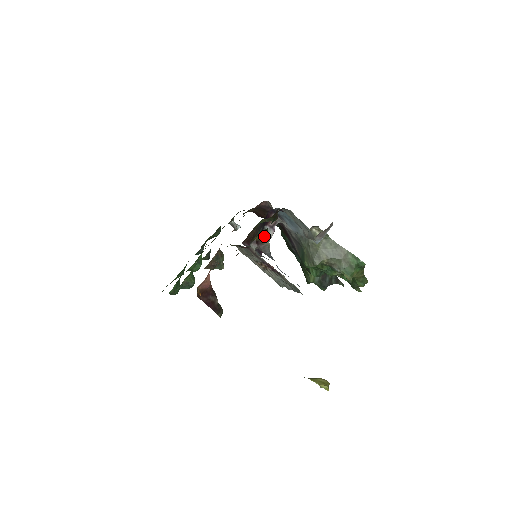
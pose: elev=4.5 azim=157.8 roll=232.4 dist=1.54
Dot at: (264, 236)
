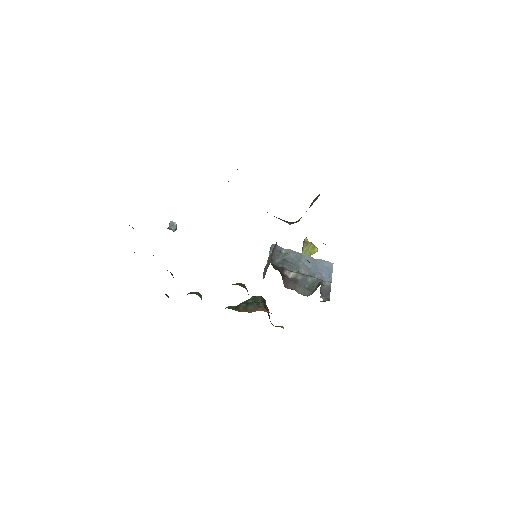
Dot at: occluded
